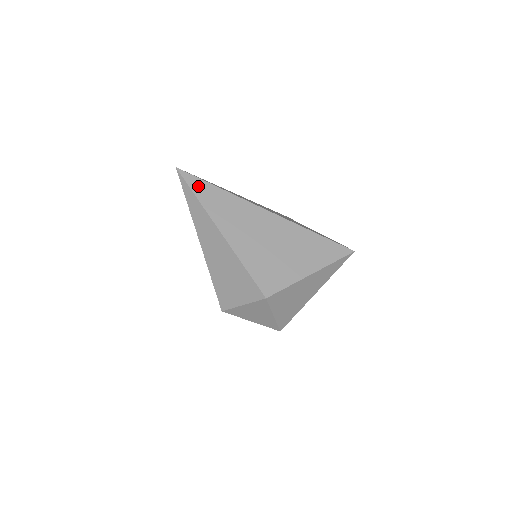
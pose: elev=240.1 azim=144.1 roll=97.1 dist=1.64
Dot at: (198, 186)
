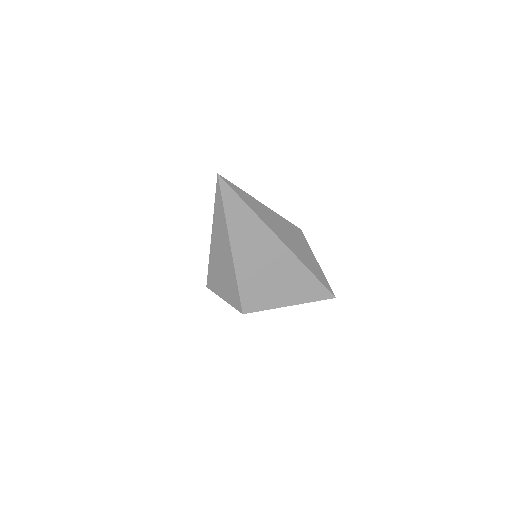
Dot at: (230, 200)
